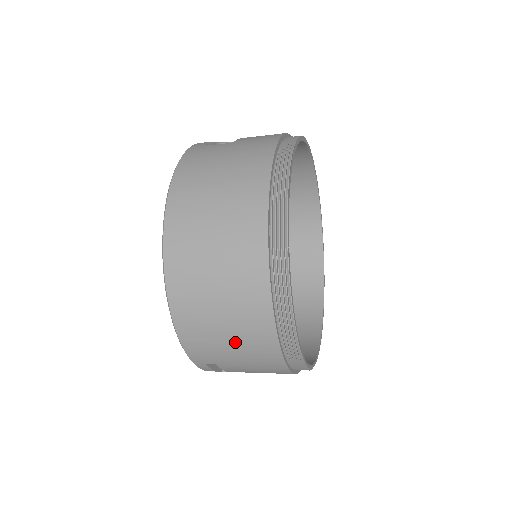
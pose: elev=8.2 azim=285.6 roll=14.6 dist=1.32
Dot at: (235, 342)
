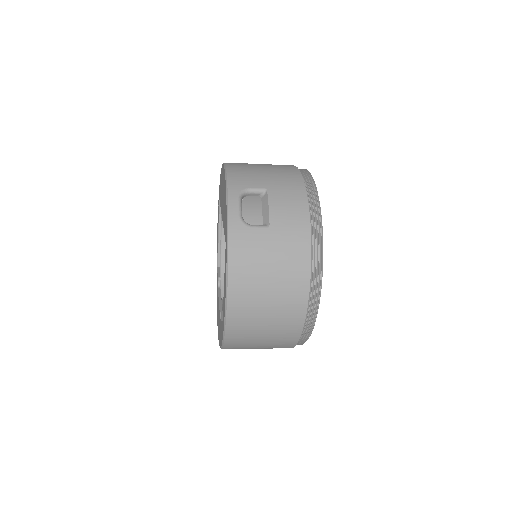
Dot at: occluded
